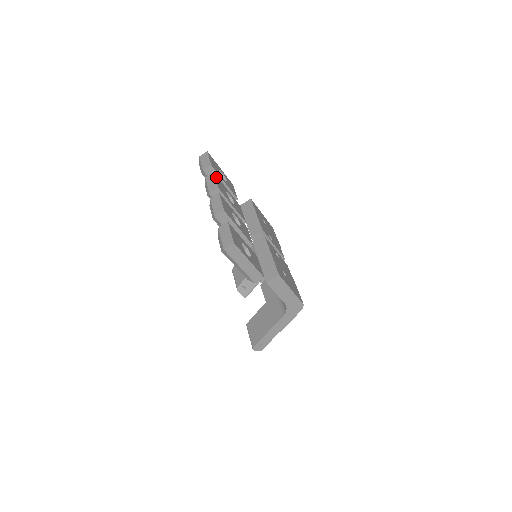
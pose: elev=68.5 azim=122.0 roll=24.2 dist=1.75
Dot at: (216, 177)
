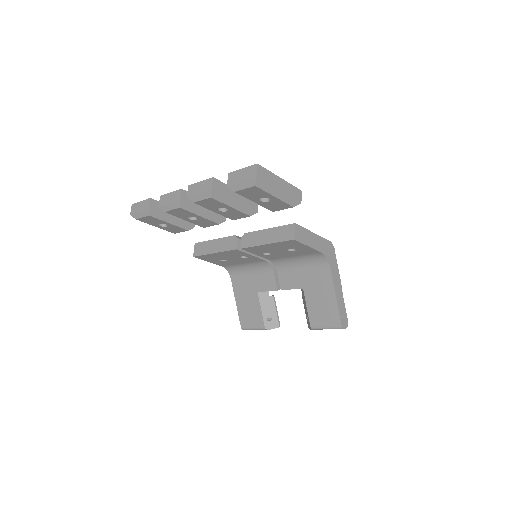
Dot at: occluded
